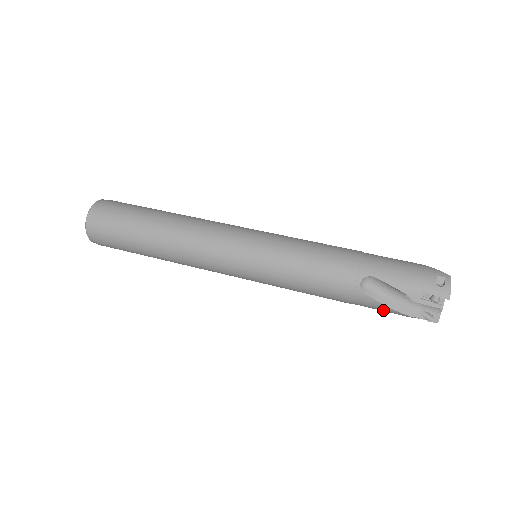
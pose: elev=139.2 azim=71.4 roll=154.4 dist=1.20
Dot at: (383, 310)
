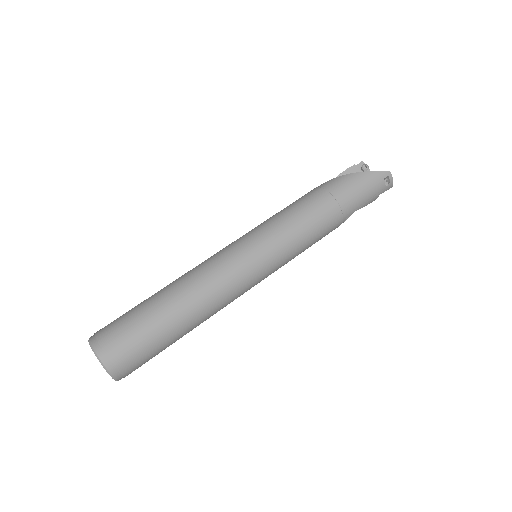
Dot at: occluded
